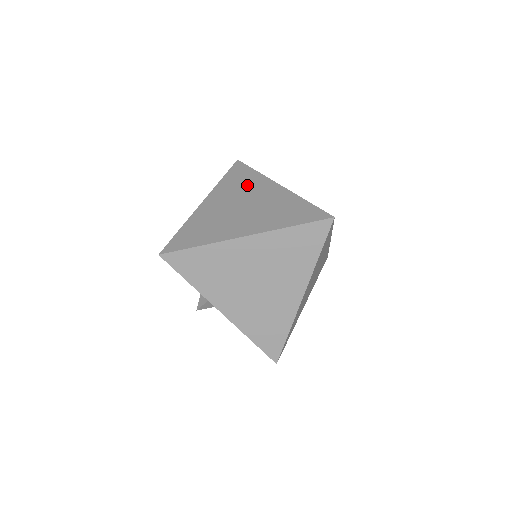
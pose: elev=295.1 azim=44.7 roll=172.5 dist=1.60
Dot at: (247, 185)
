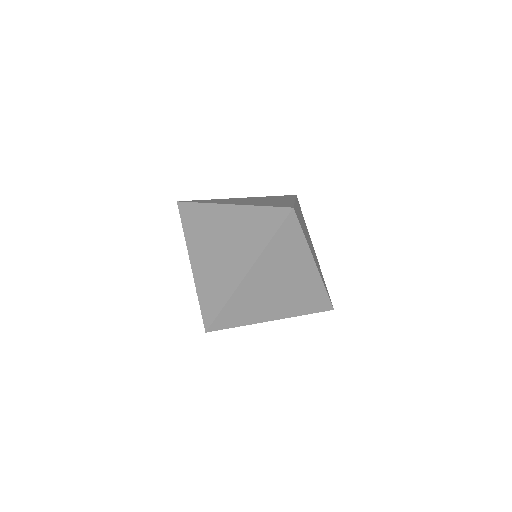
Dot at: (291, 258)
